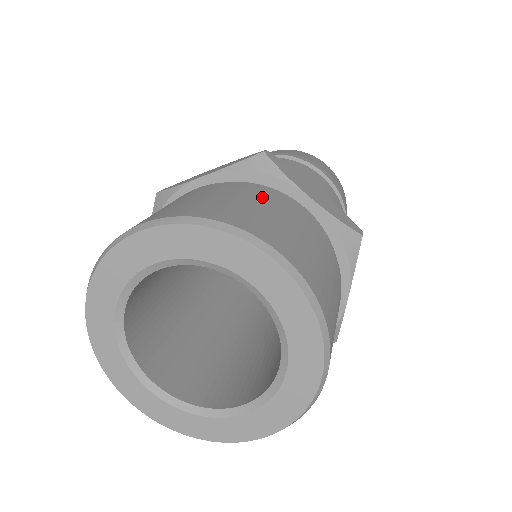
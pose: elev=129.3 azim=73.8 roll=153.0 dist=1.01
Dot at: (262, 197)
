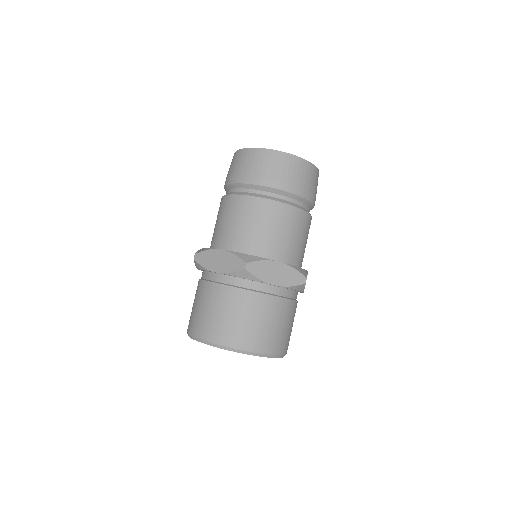
Dot at: (248, 306)
